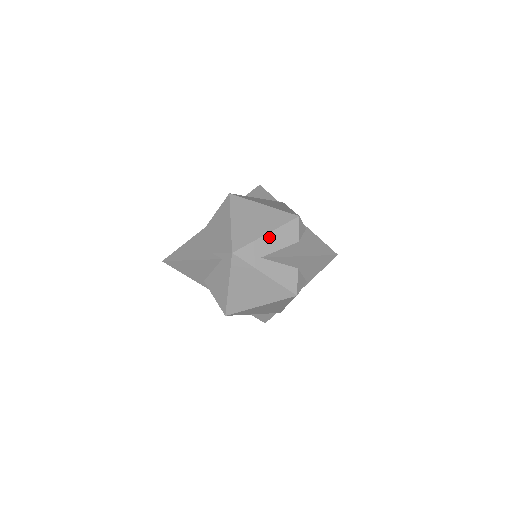
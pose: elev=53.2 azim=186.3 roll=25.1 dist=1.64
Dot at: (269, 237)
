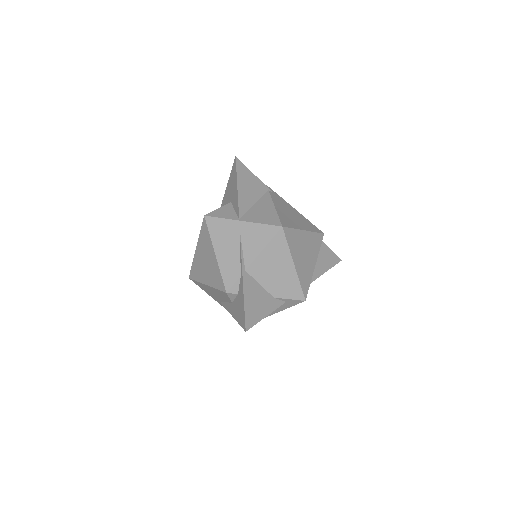
Dot at: (314, 267)
